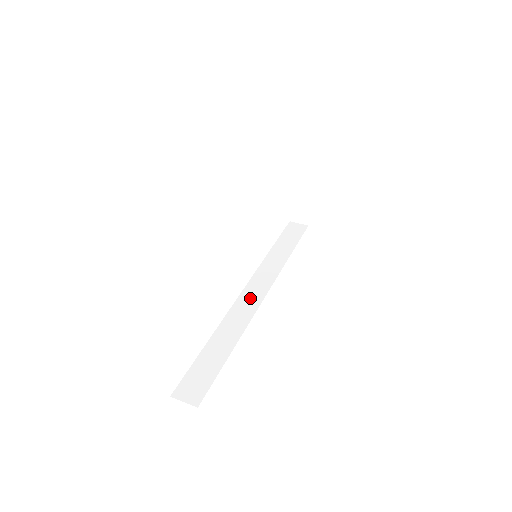
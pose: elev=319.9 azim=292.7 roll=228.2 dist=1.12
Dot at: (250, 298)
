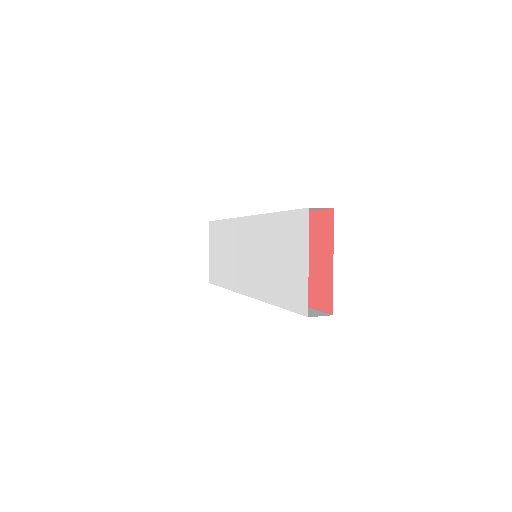
Dot at: occluded
